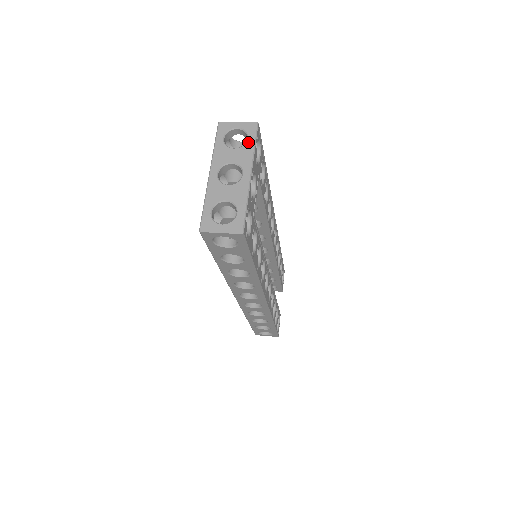
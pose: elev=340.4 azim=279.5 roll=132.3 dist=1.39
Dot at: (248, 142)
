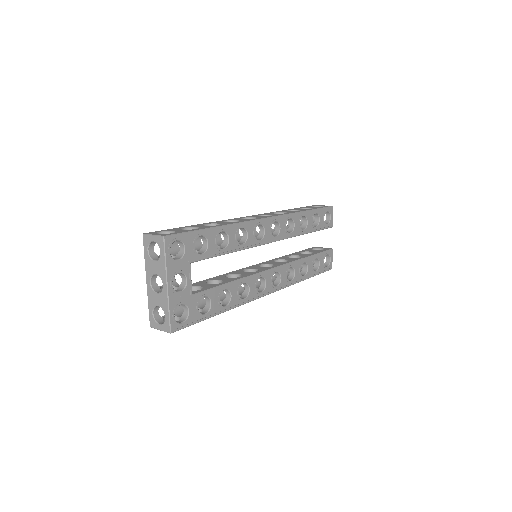
Dot at: (161, 256)
